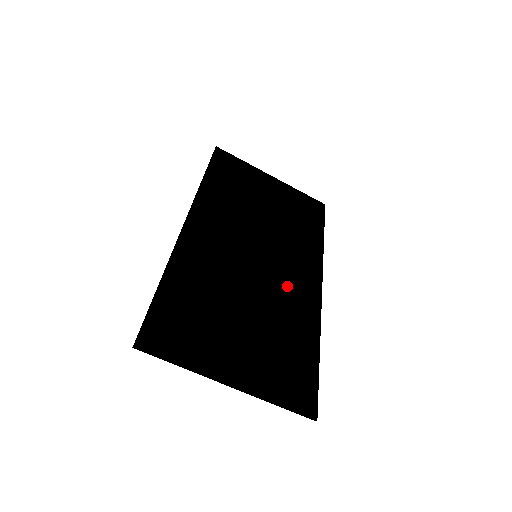
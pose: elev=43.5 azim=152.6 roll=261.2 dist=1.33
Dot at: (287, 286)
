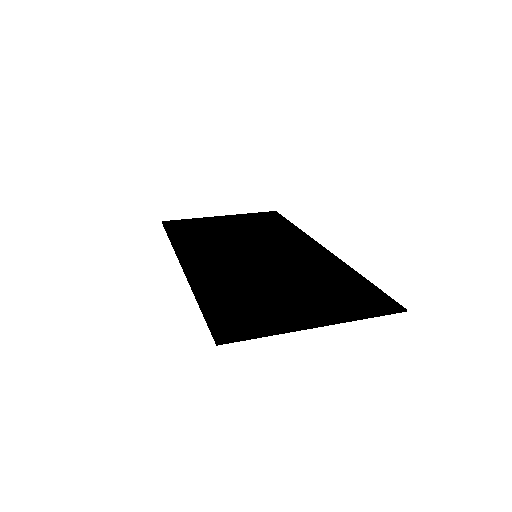
Dot at: (297, 258)
